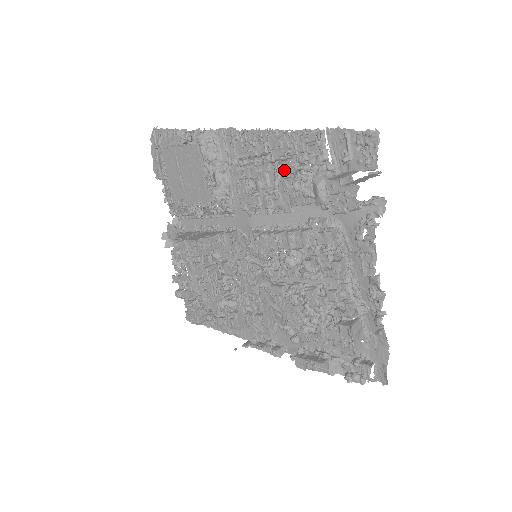
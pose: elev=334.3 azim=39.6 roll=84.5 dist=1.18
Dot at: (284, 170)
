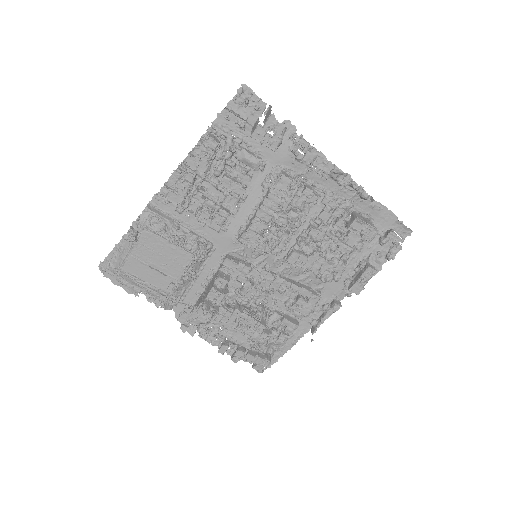
Dot at: (216, 174)
